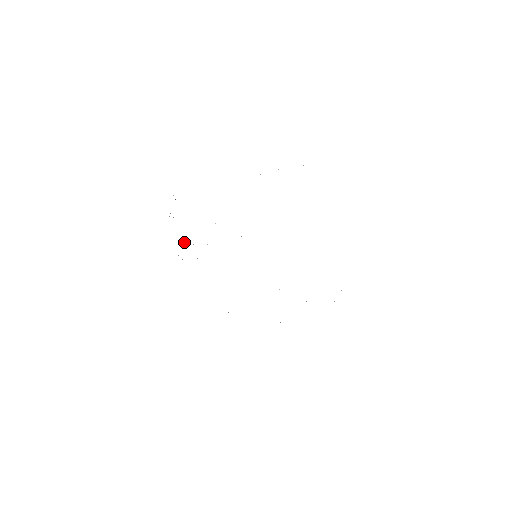
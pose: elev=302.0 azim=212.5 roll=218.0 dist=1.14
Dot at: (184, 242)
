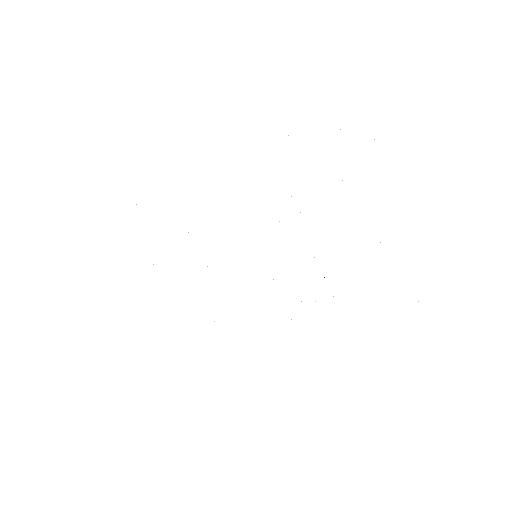
Dot at: occluded
